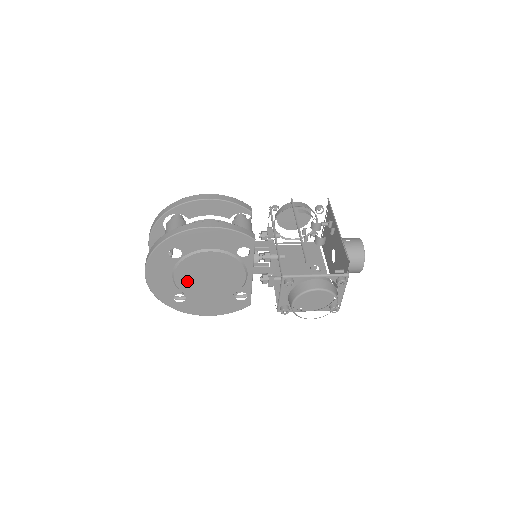
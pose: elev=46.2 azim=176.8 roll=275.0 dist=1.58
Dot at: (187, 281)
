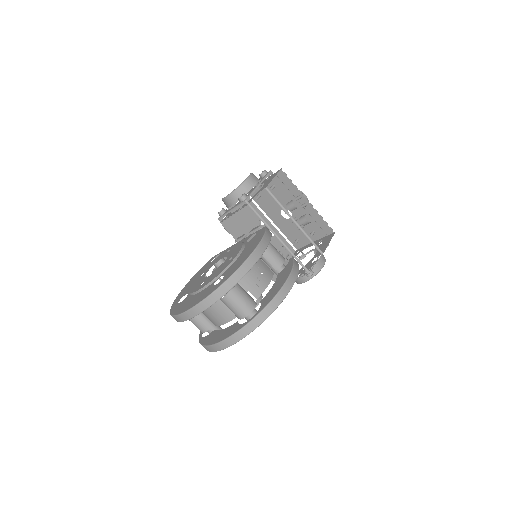
Dot at: occluded
